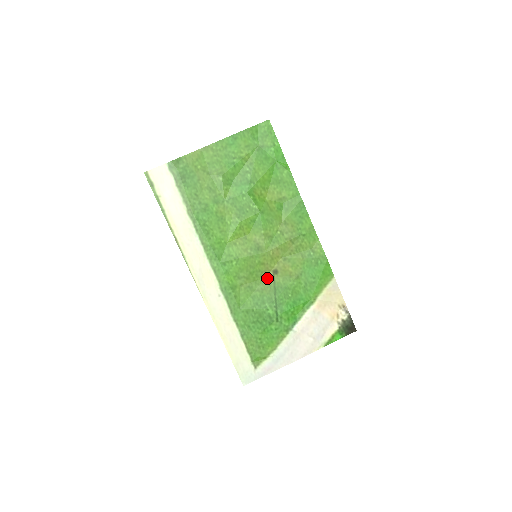
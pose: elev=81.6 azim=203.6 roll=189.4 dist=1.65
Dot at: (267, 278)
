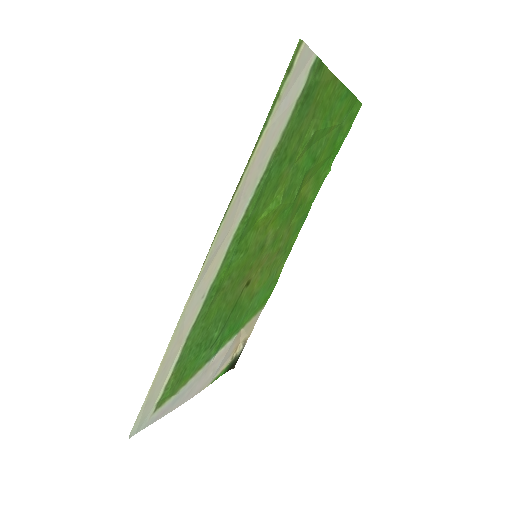
Dot at: (240, 288)
